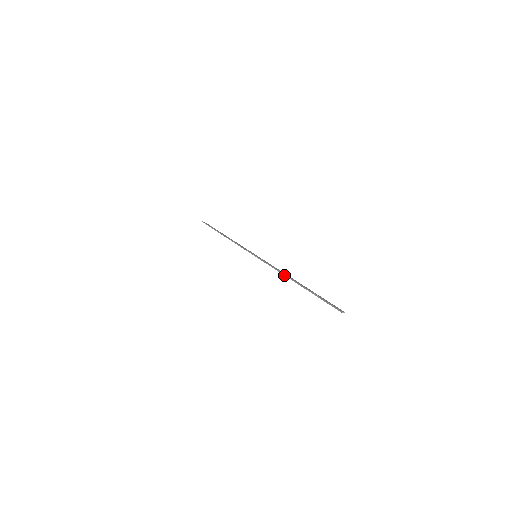
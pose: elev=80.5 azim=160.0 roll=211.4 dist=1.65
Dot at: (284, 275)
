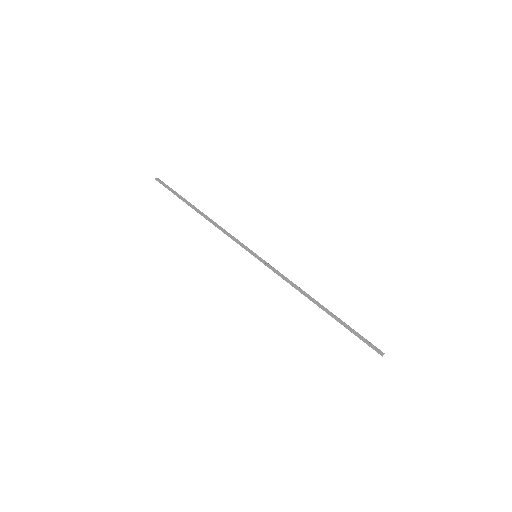
Dot at: occluded
